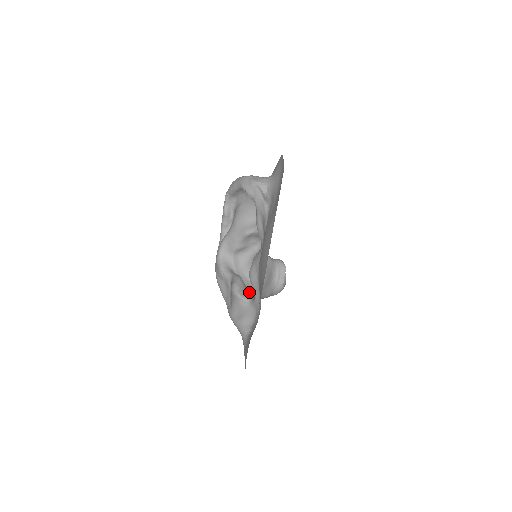
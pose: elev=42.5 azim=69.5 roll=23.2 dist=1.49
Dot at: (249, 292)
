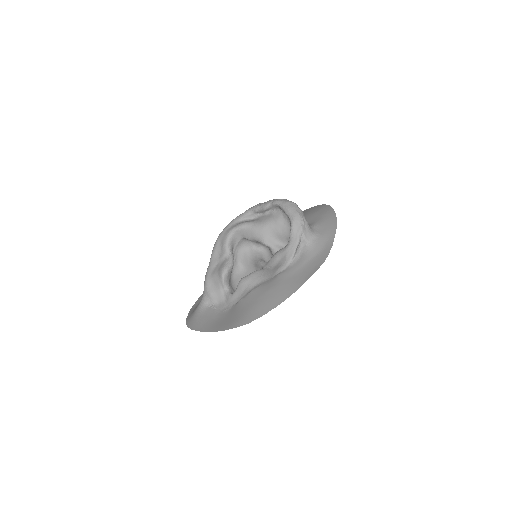
Dot at: (231, 273)
